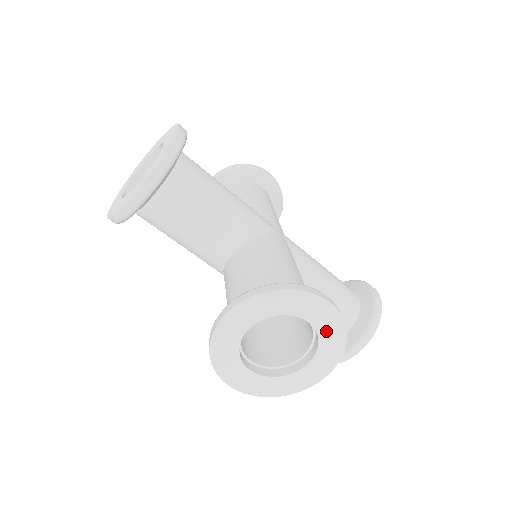
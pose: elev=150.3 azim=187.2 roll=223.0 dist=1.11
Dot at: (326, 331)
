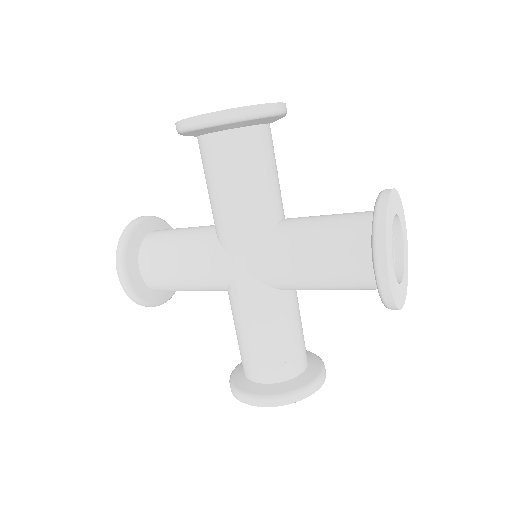
Dot at: (405, 257)
